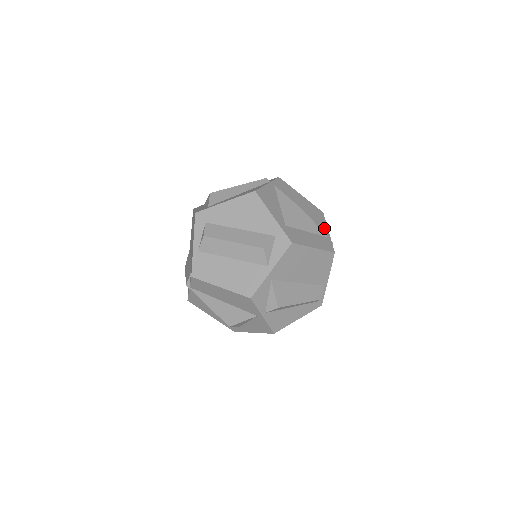
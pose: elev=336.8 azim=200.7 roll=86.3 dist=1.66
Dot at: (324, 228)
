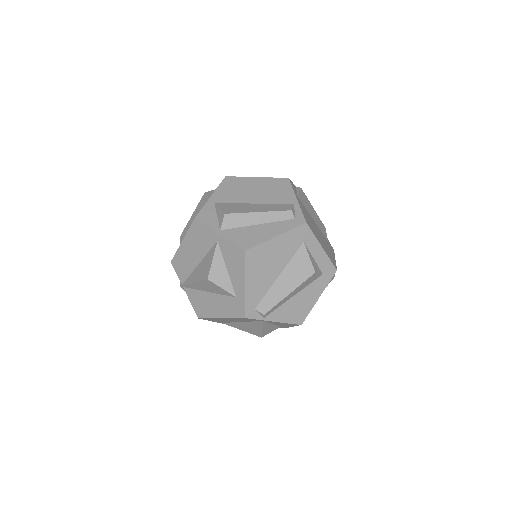
Dot at: occluded
